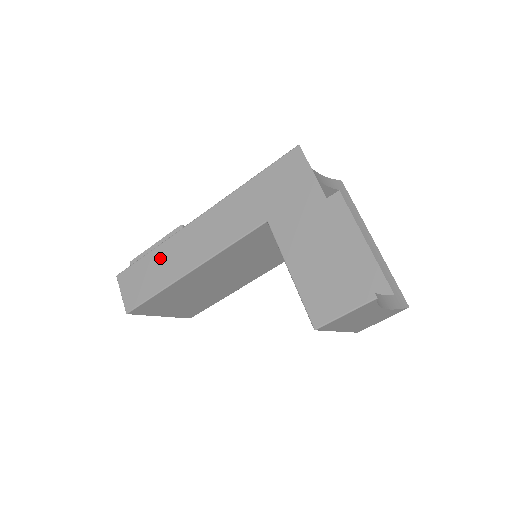
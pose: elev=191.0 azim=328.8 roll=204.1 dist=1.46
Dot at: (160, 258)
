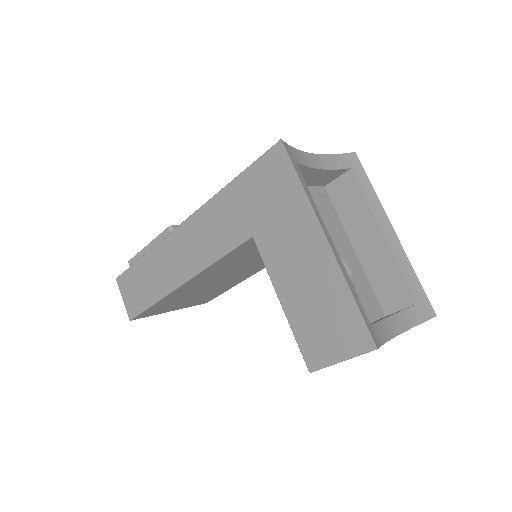
Dot at: (152, 266)
